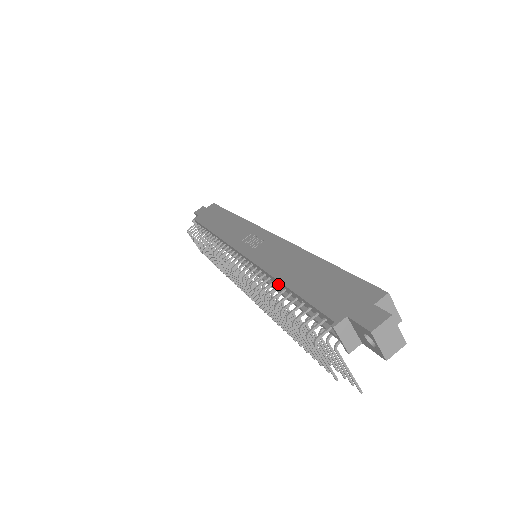
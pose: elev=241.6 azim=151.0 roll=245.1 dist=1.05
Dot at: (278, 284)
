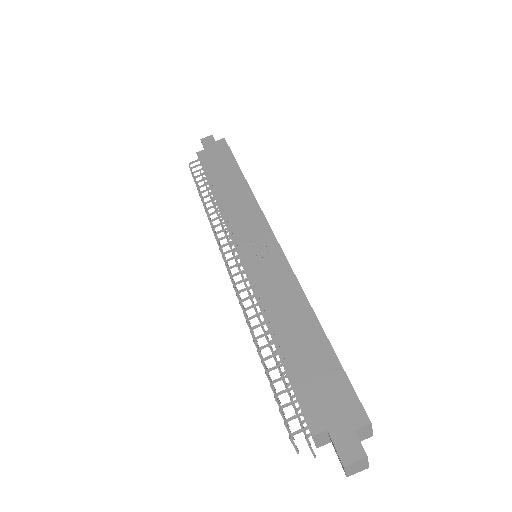
Dot at: (271, 327)
